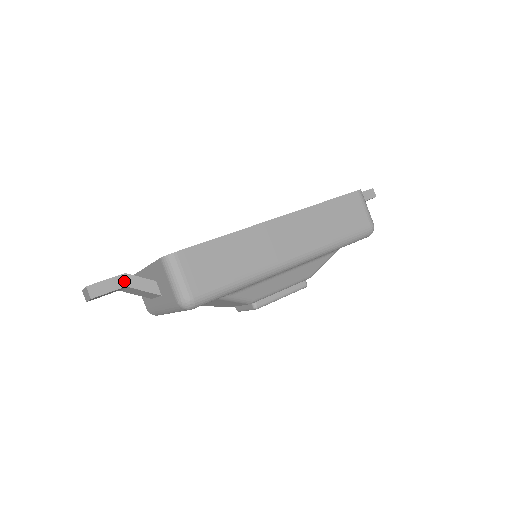
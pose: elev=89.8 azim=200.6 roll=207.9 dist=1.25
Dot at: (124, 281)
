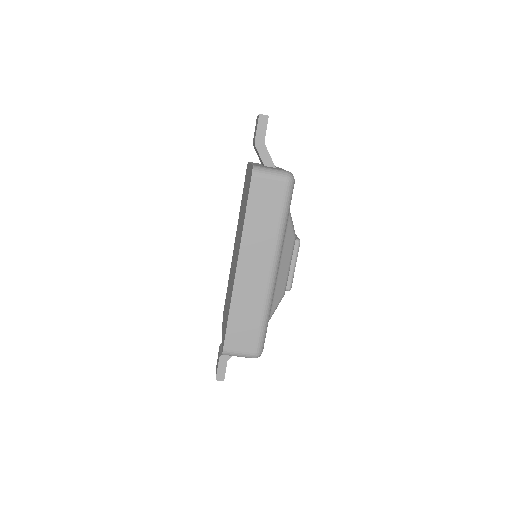
Dot at: (224, 360)
